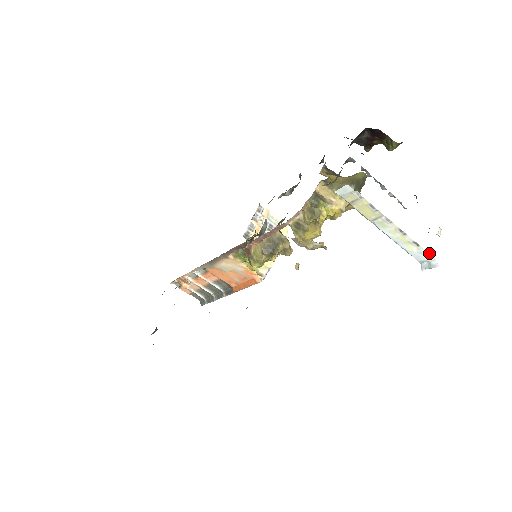
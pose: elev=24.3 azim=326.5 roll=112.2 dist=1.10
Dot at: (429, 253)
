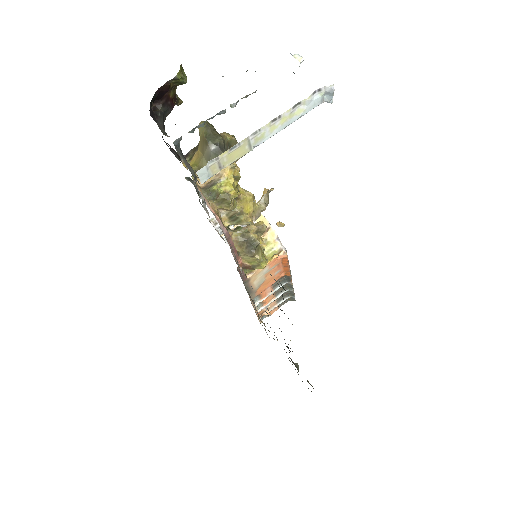
Dot at: (314, 92)
